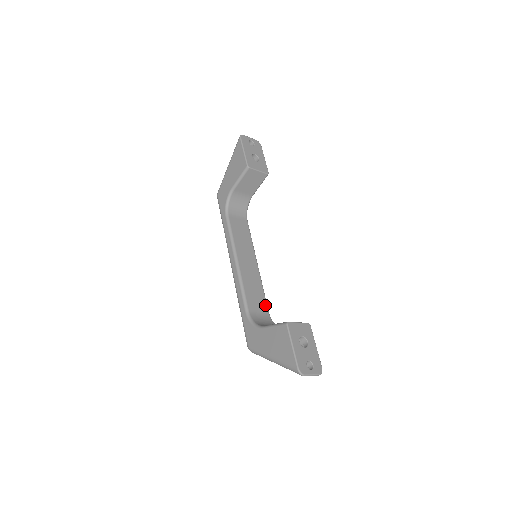
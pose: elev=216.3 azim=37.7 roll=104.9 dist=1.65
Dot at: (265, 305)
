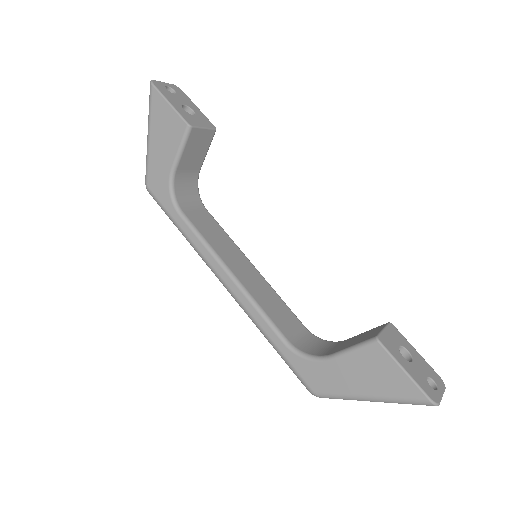
Dot at: (297, 320)
